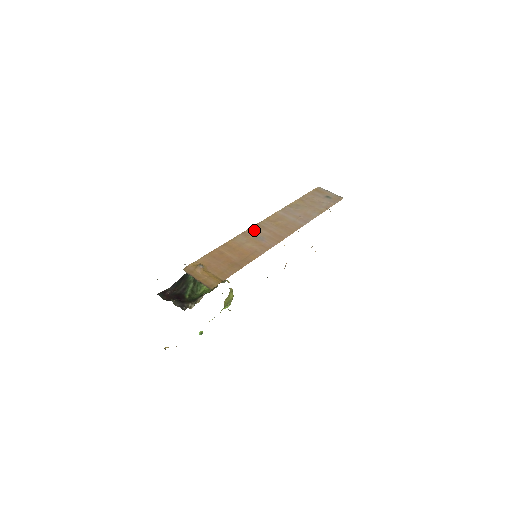
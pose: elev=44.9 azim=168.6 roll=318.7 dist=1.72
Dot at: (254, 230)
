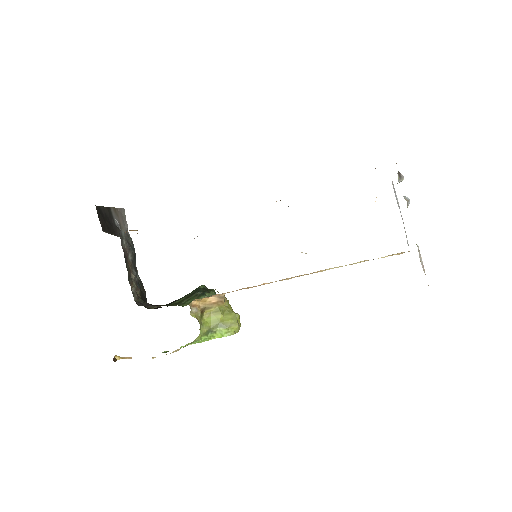
Dot at: occluded
